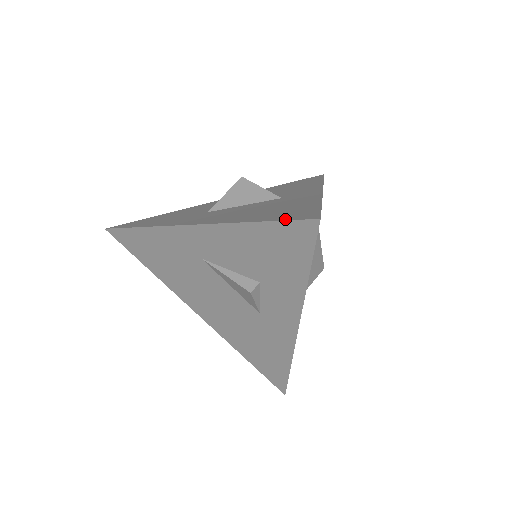
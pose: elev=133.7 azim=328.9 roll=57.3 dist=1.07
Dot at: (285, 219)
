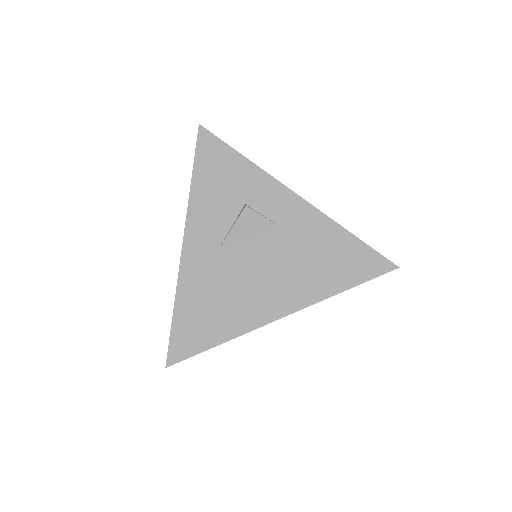
Dot at: (196, 152)
